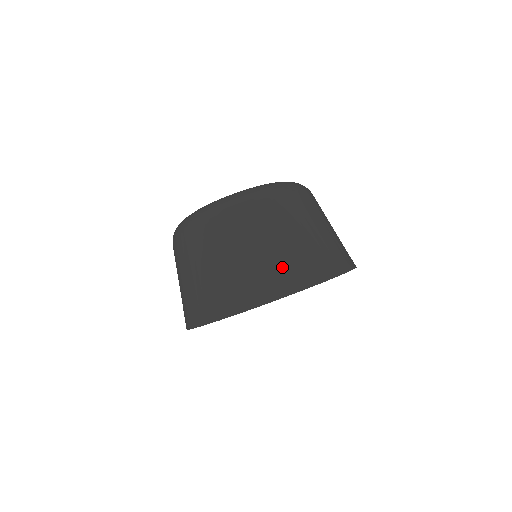
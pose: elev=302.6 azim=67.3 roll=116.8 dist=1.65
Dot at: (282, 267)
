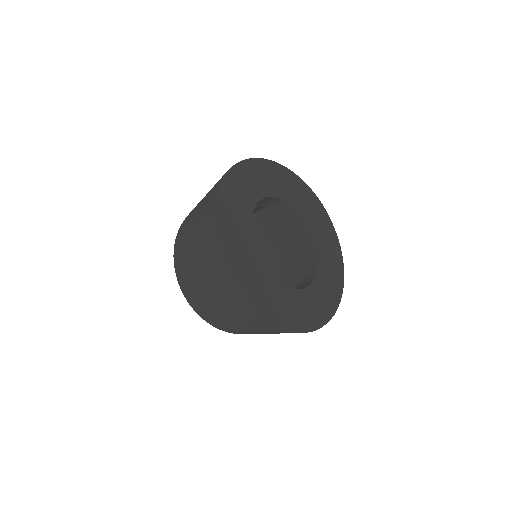
Dot at: occluded
